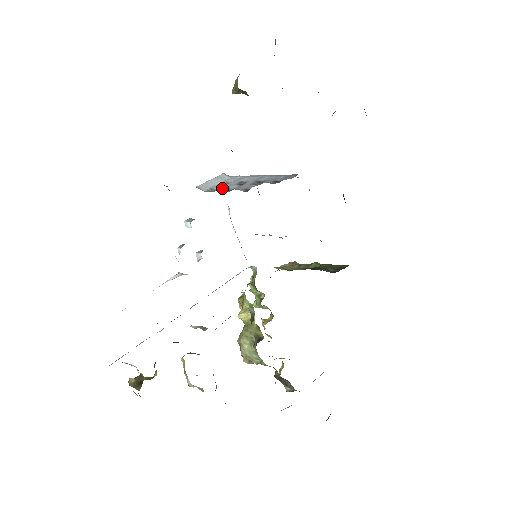
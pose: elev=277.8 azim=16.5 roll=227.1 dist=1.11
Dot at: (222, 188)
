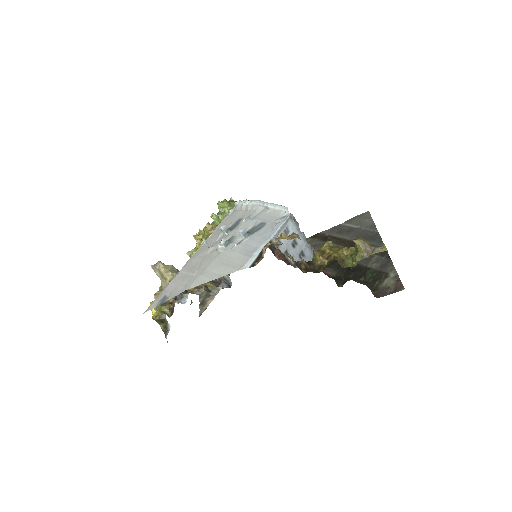
Dot at: (284, 246)
